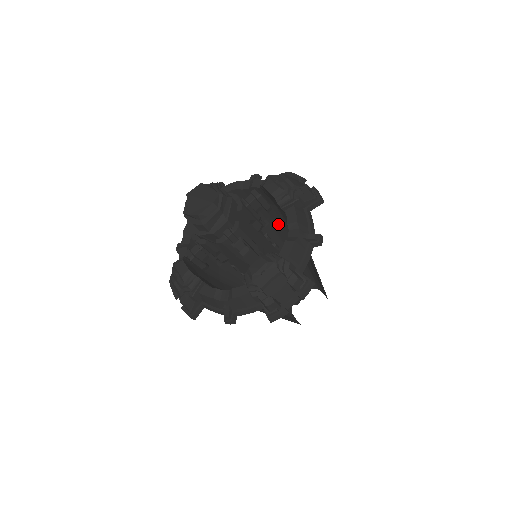
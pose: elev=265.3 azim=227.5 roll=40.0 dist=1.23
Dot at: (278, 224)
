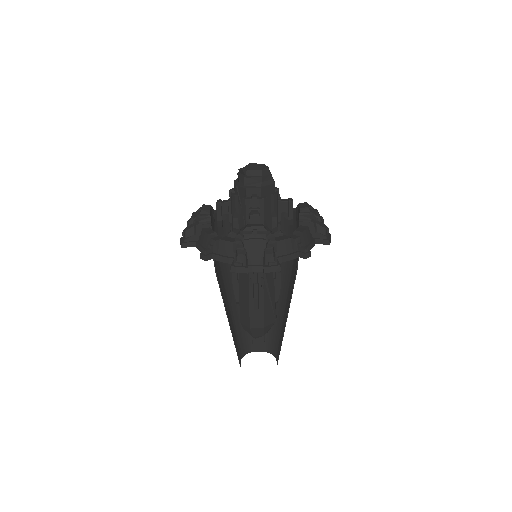
Dot at: (287, 261)
